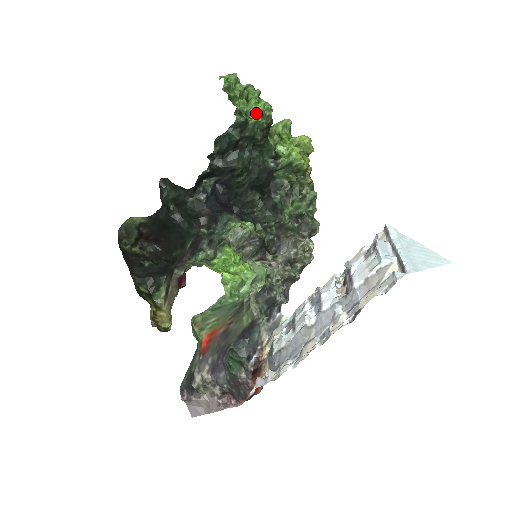
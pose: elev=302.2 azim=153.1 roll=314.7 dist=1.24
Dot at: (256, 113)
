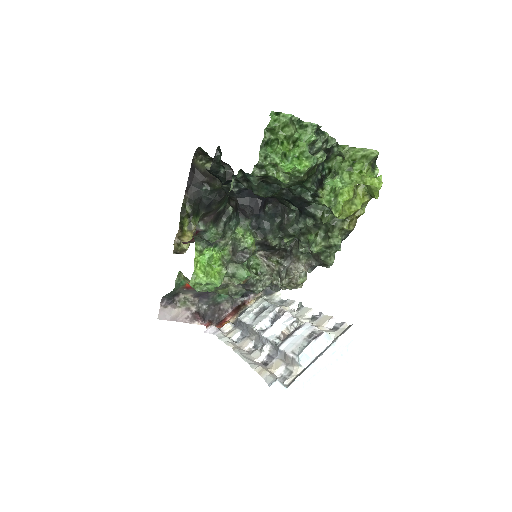
Dot at: (282, 171)
